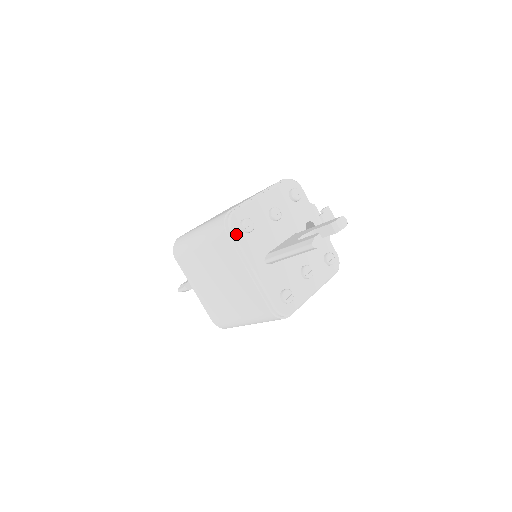
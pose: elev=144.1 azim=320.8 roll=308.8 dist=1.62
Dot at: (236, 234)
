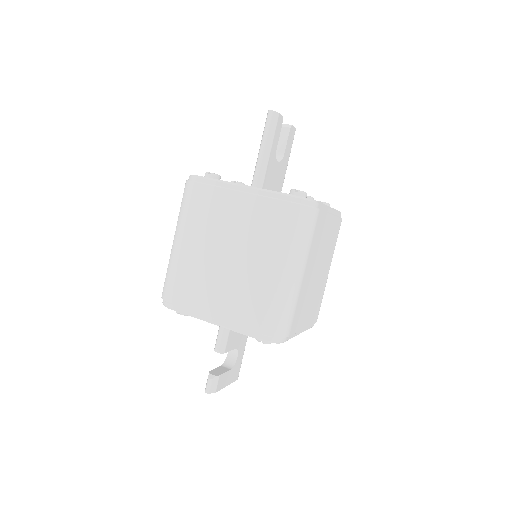
Dot at: (205, 177)
